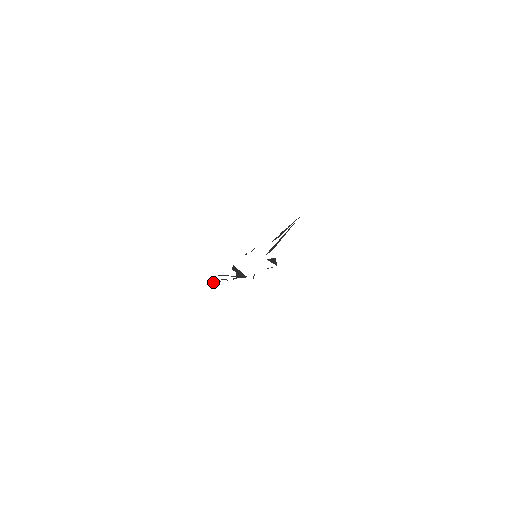
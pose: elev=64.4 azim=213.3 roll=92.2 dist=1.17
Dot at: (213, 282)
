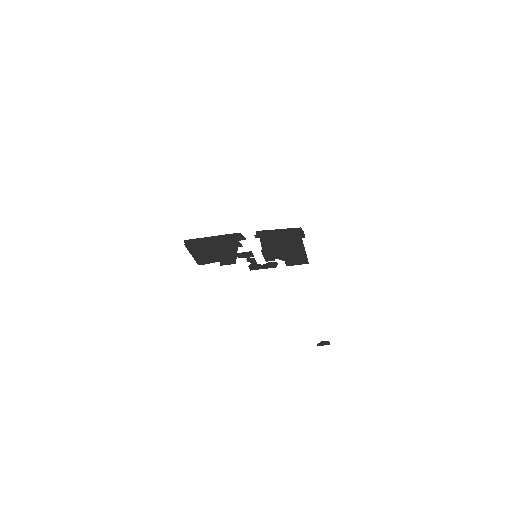
Dot at: (213, 261)
